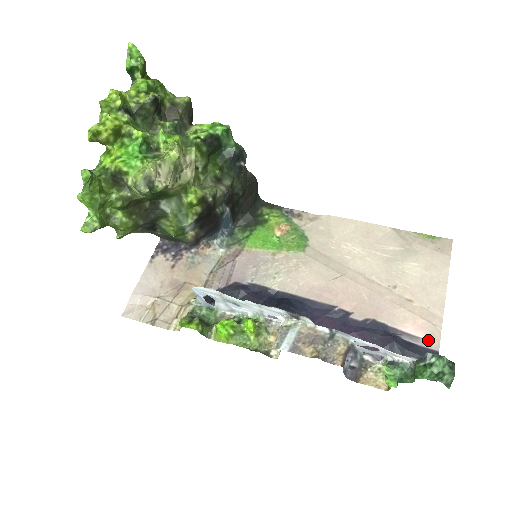
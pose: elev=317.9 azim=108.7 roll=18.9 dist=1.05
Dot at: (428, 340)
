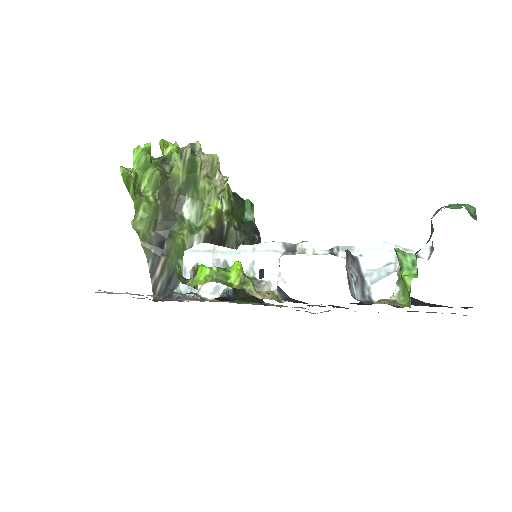
Dot at: (455, 313)
